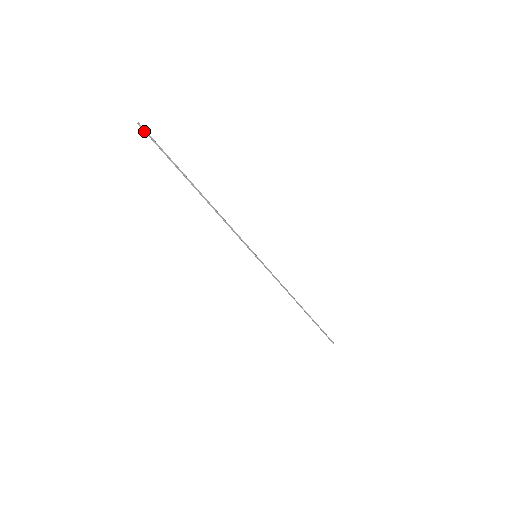
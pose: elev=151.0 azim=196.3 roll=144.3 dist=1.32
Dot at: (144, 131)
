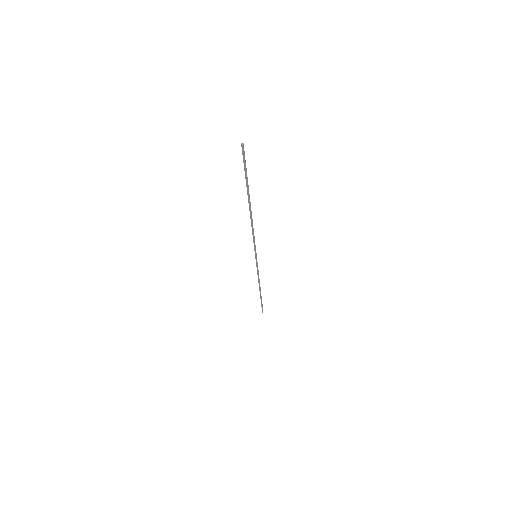
Dot at: (243, 152)
